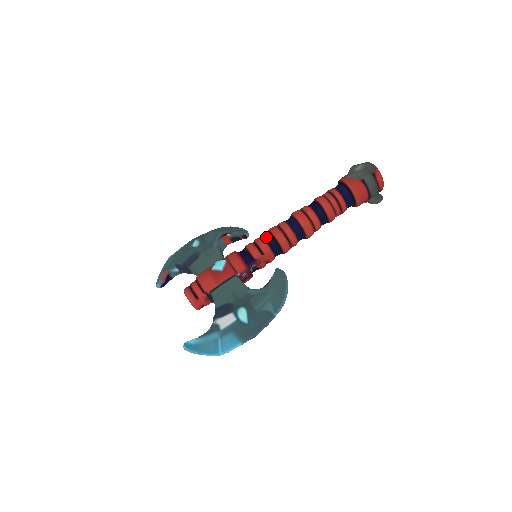
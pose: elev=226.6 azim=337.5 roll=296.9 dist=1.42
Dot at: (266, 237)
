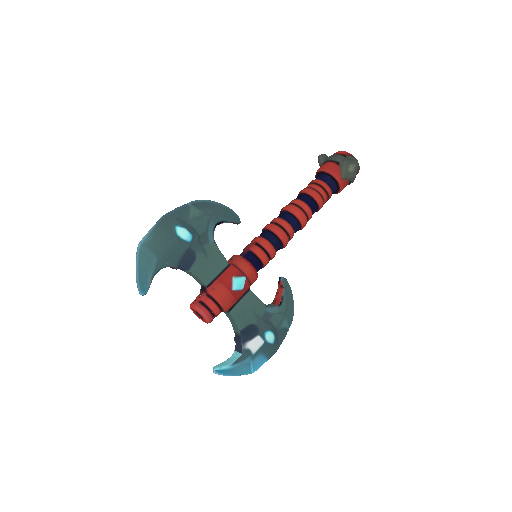
Dot at: (275, 244)
